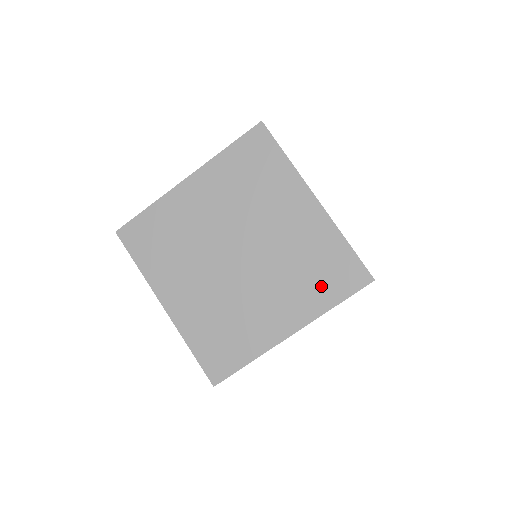
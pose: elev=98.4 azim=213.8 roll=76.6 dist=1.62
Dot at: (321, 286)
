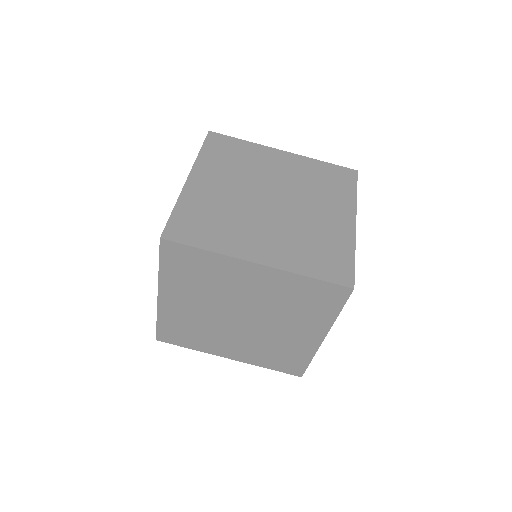
Dot at: (317, 309)
